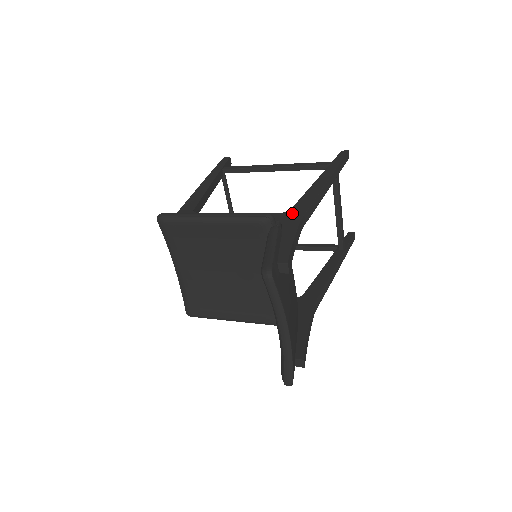
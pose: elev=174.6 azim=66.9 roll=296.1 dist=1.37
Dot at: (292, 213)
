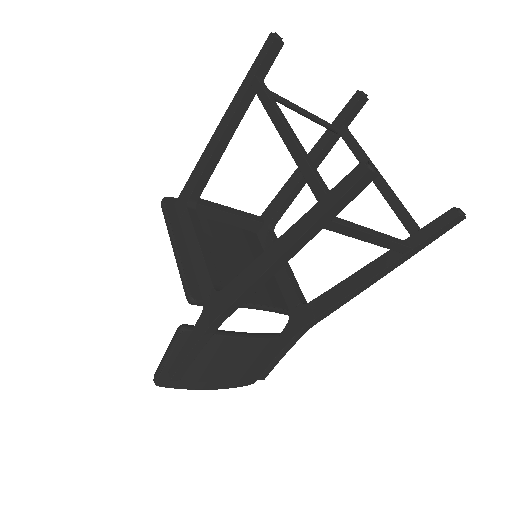
Dot at: (216, 301)
